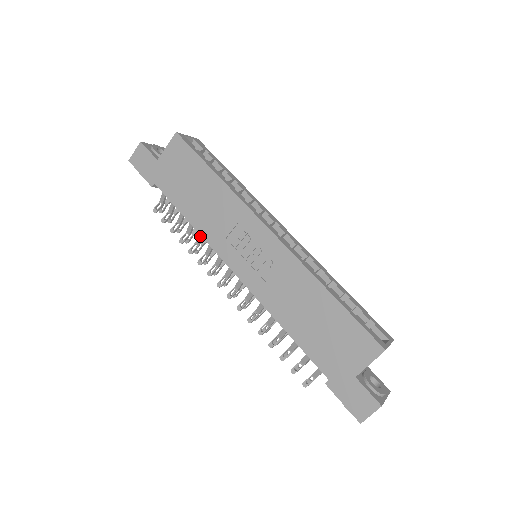
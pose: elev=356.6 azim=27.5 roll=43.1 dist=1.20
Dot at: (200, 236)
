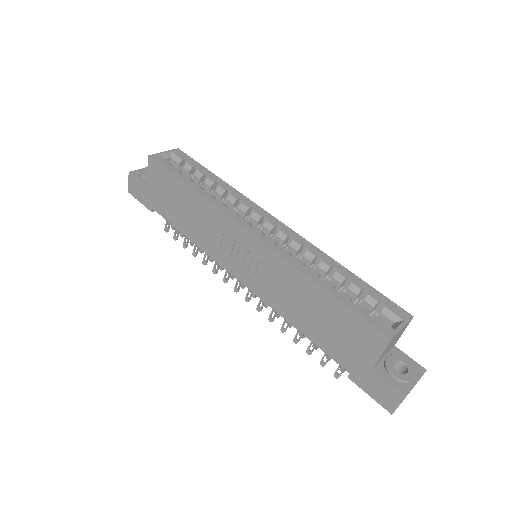
Dot at: occluded
